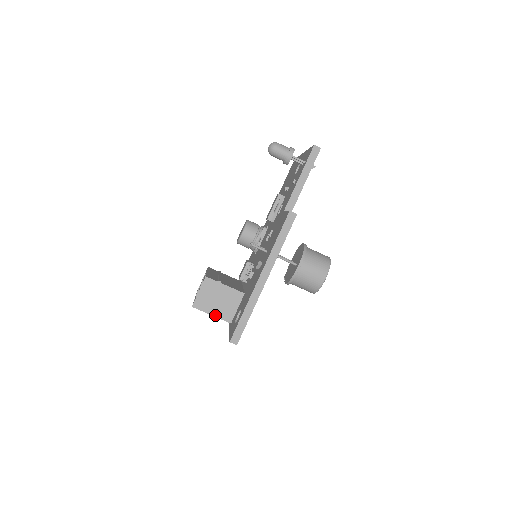
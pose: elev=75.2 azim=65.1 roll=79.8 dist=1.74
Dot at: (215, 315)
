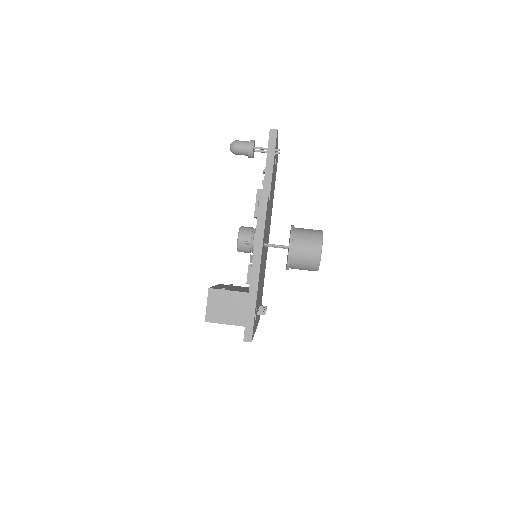
Dot at: (229, 323)
